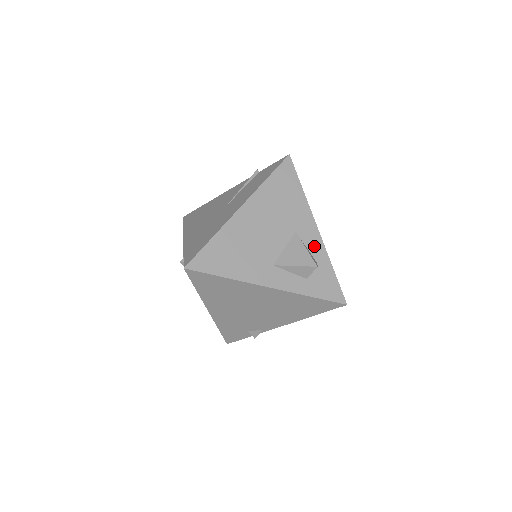
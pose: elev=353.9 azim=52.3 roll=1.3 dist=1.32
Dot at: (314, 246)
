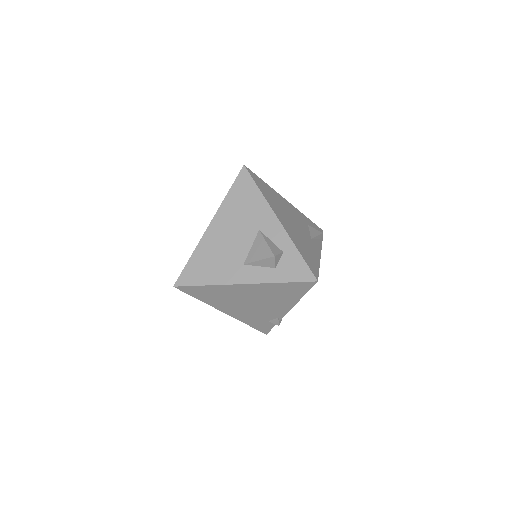
Dot at: (278, 237)
